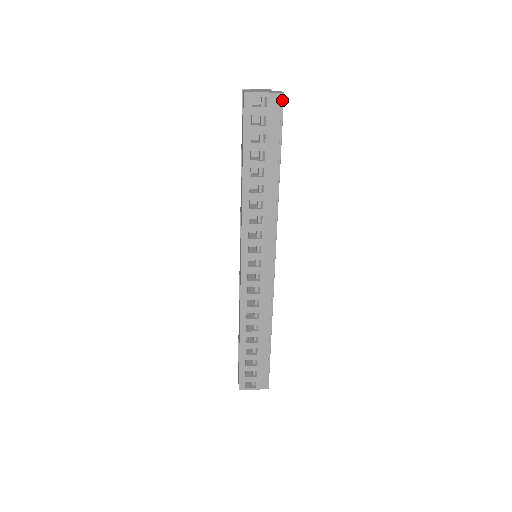
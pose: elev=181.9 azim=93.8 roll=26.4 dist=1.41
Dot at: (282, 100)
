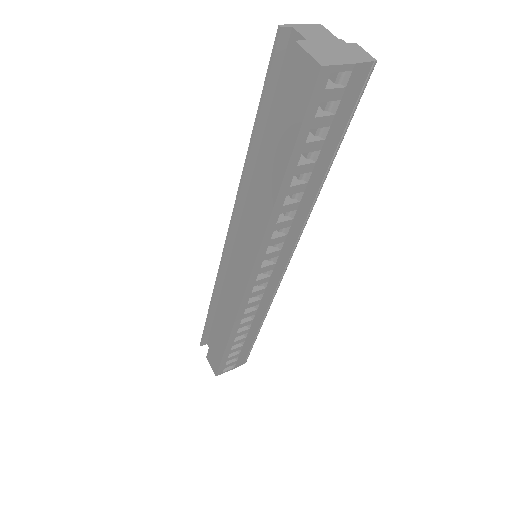
Dot at: (370, 73)
